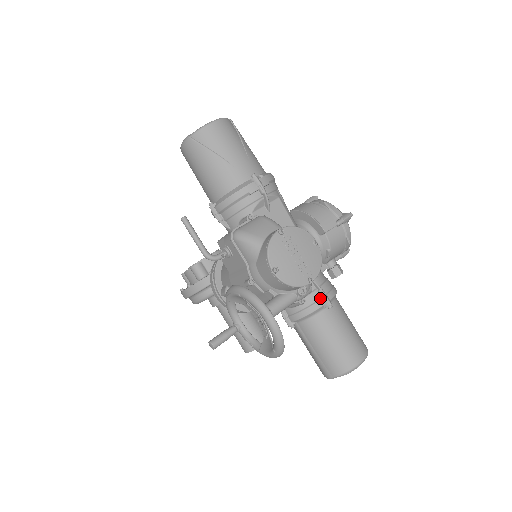
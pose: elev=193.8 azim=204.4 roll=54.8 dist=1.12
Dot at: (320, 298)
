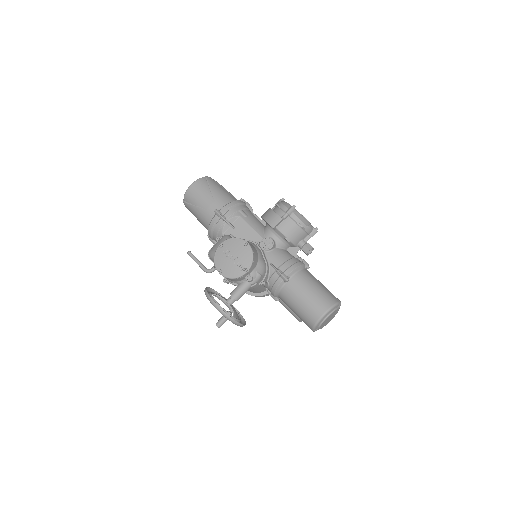
Dot at: (279, 276)
